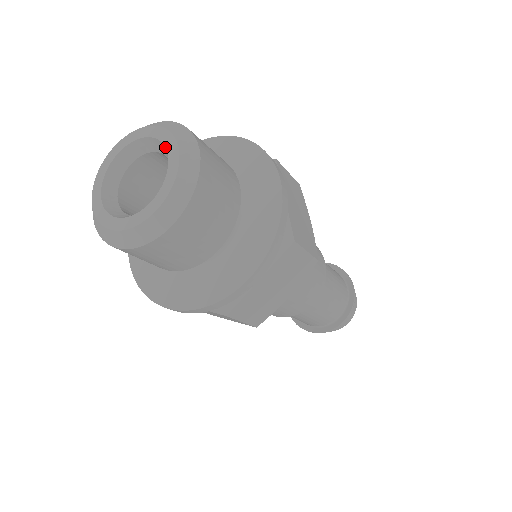
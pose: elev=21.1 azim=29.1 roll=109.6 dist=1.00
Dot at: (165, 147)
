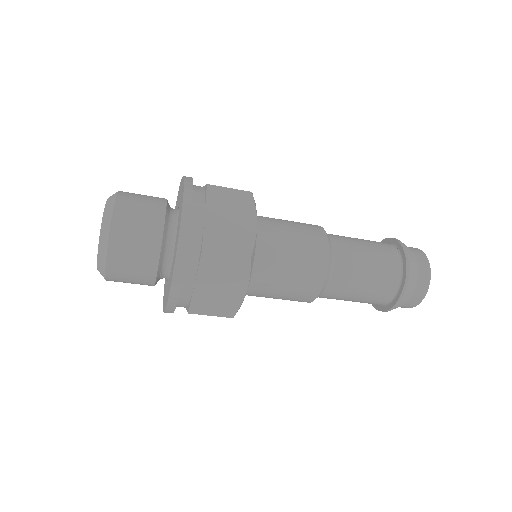
Dot at: occluded
